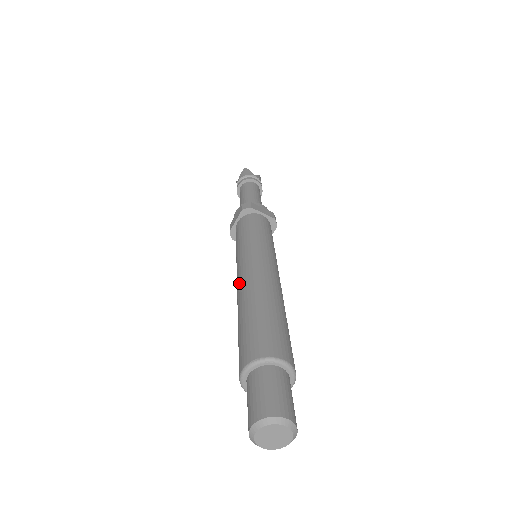
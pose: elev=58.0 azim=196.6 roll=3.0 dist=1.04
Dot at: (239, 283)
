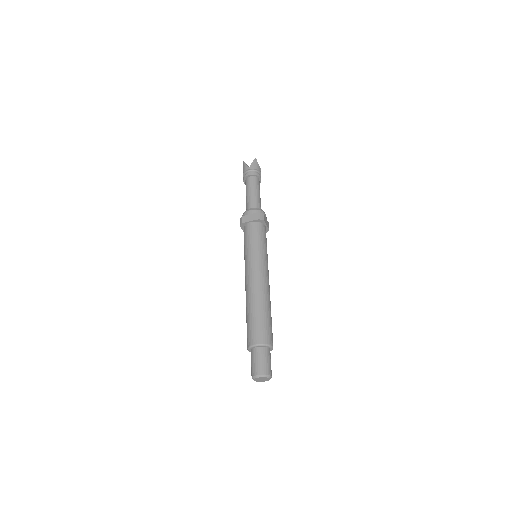
Dot at: occluded
